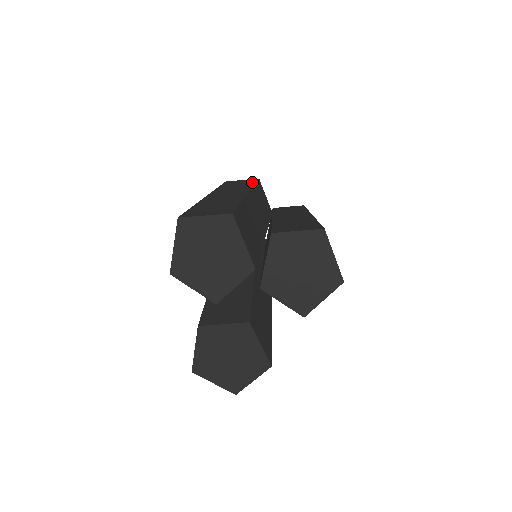
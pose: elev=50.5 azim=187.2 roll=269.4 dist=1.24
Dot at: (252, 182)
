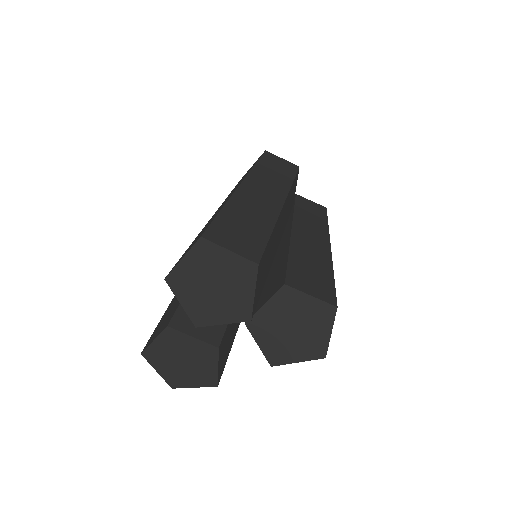
Dot at: (291, 174)
